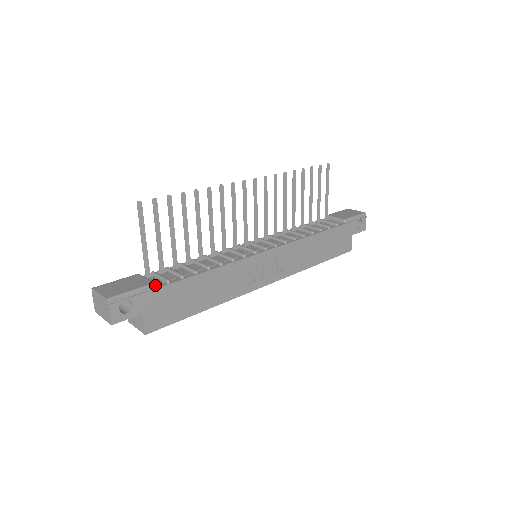
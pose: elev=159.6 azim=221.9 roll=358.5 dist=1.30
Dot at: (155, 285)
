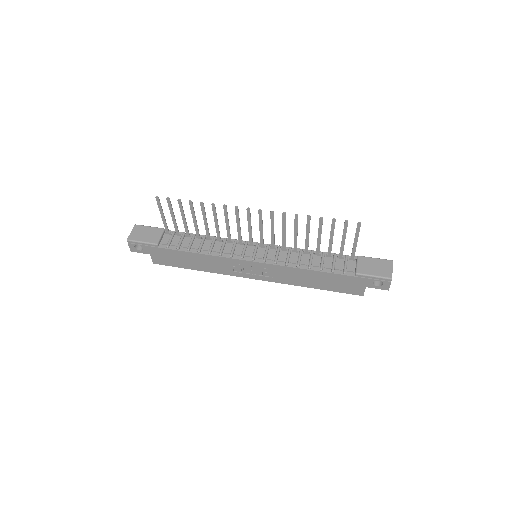
Dot at: (157, 245)
